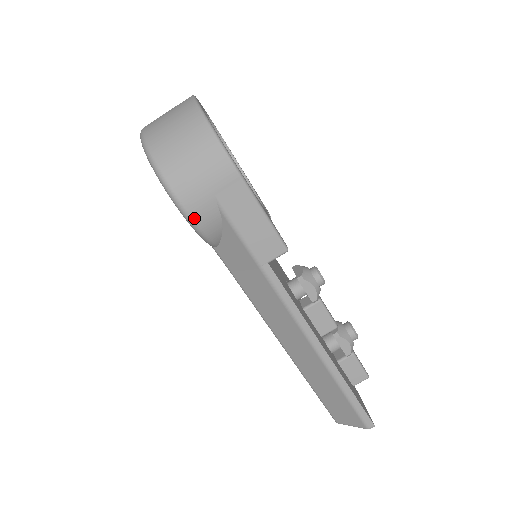
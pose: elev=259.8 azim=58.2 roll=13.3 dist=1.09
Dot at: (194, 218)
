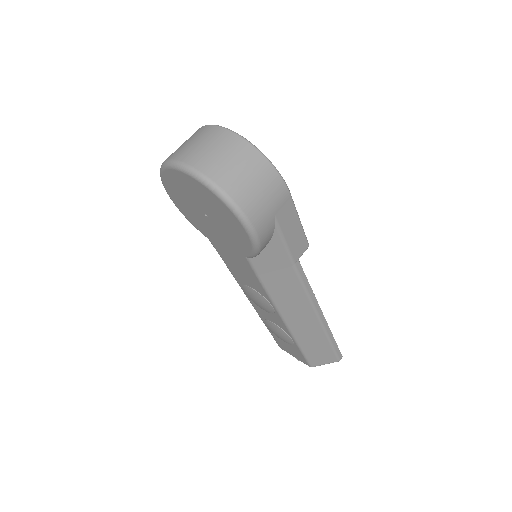
Dot at: (260, 238)
